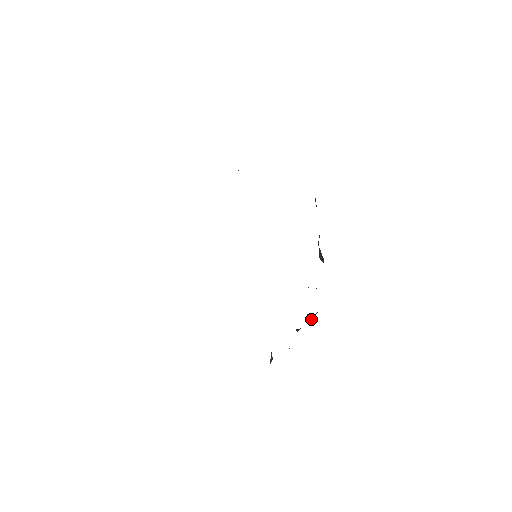
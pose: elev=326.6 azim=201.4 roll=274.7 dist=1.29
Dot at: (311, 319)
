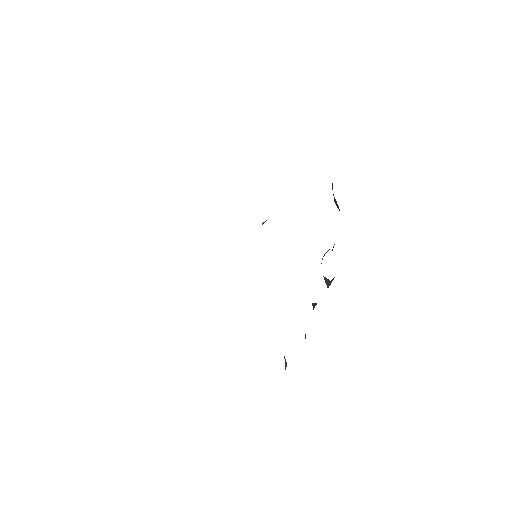
Dot at: (328, 285)
